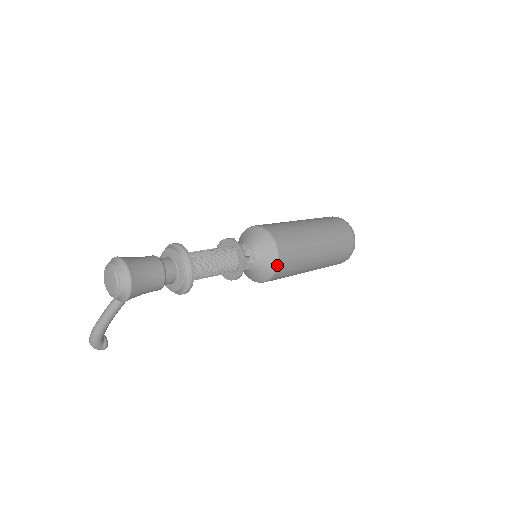
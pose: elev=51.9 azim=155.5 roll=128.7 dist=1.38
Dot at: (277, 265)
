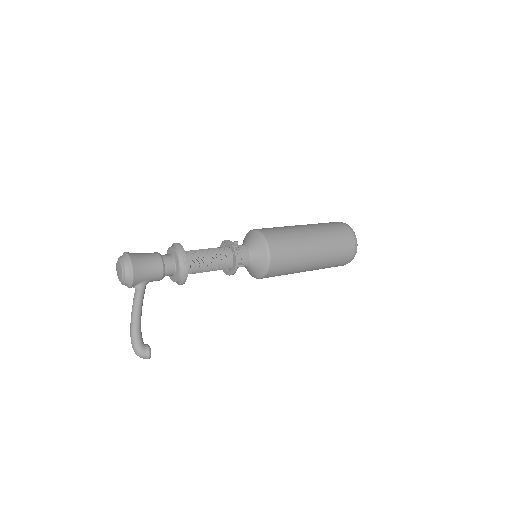
Dot at: (265, 239)
